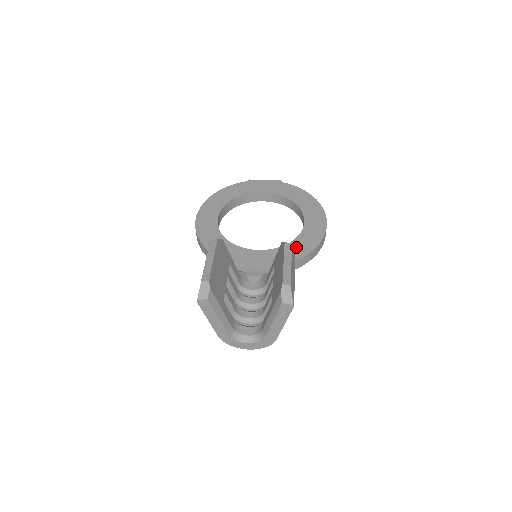
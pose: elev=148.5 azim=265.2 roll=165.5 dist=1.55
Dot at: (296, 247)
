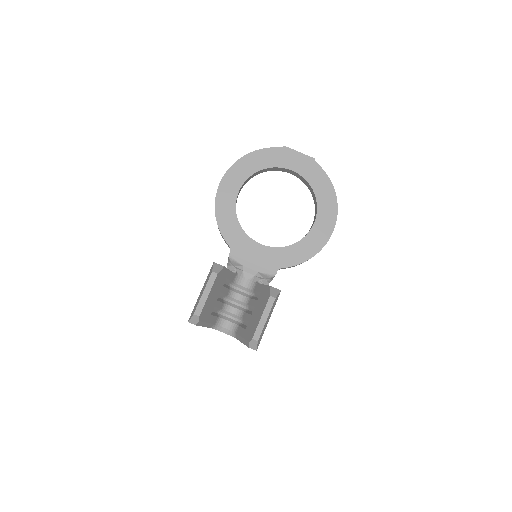
Dot at: (294, 252)
